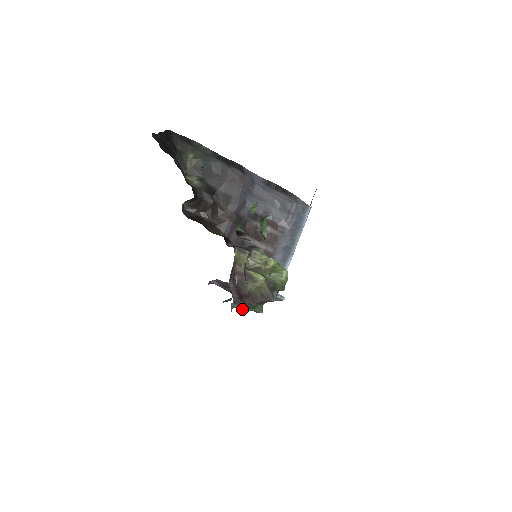
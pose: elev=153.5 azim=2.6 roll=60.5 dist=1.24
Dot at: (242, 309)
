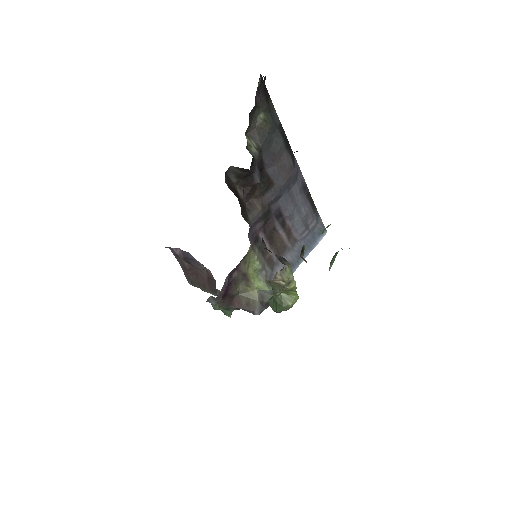
Dot at: (215, 306)
